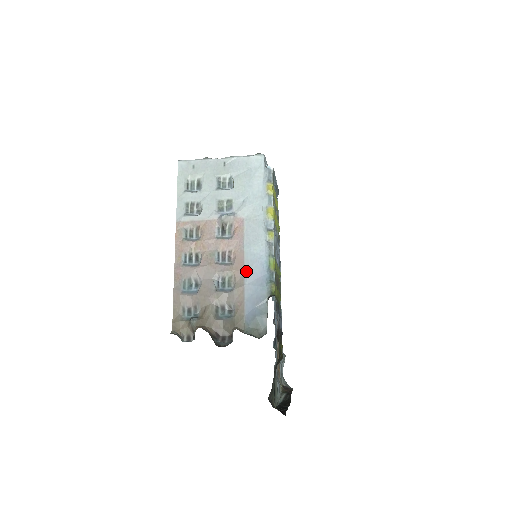
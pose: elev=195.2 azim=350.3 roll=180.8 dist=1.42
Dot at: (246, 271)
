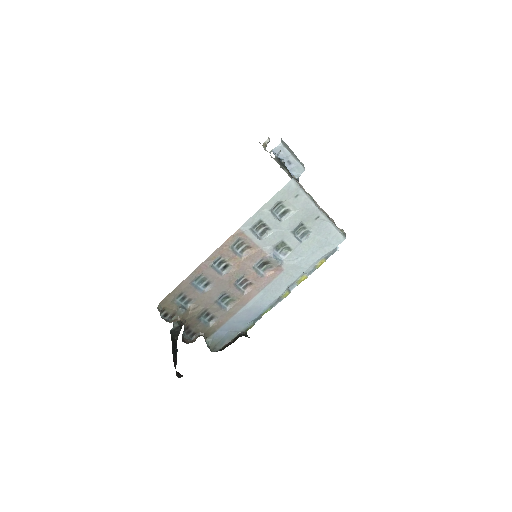
Dot at: (247, 306)
